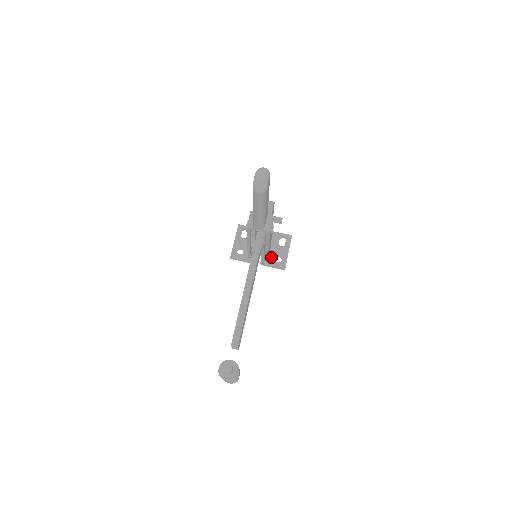
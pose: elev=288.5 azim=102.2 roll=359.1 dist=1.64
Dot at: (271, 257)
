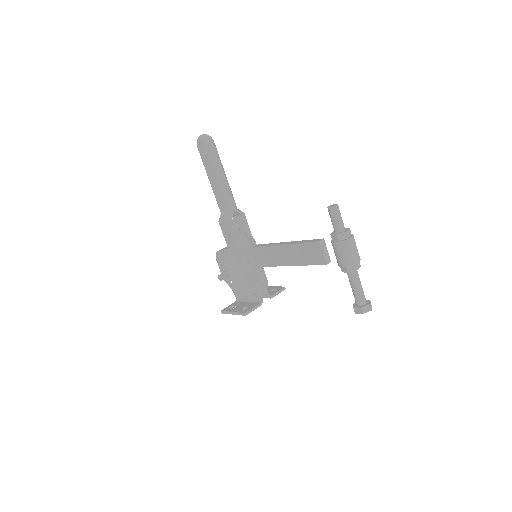
Dot at: occluded
